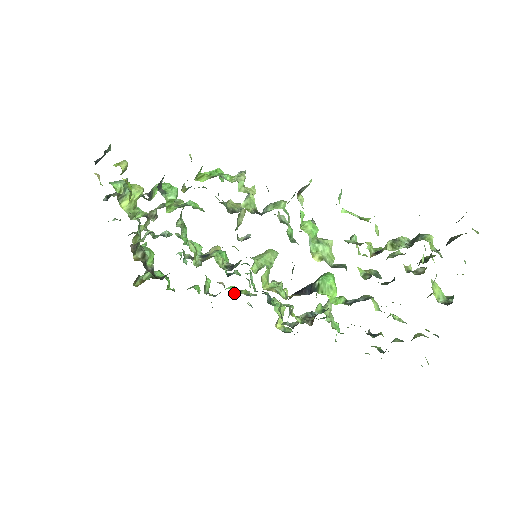
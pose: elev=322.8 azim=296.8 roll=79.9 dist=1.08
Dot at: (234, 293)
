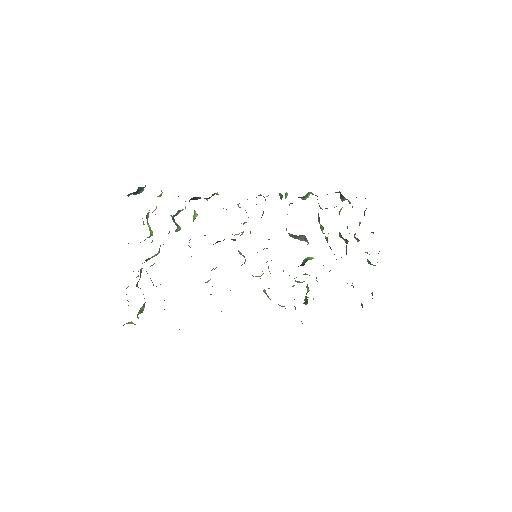
Dot at: occluded
